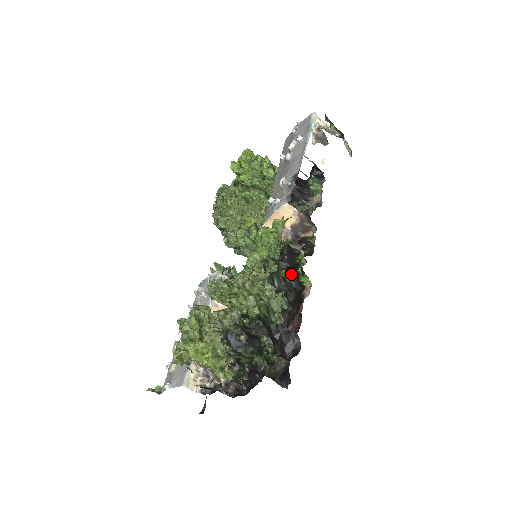
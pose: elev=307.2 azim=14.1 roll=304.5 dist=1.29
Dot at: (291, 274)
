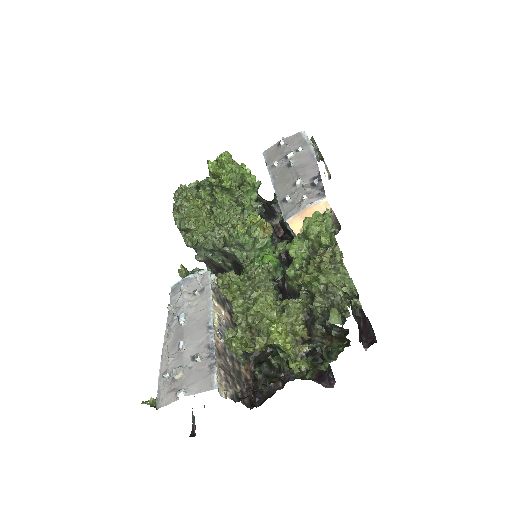
Dot at: occluded
